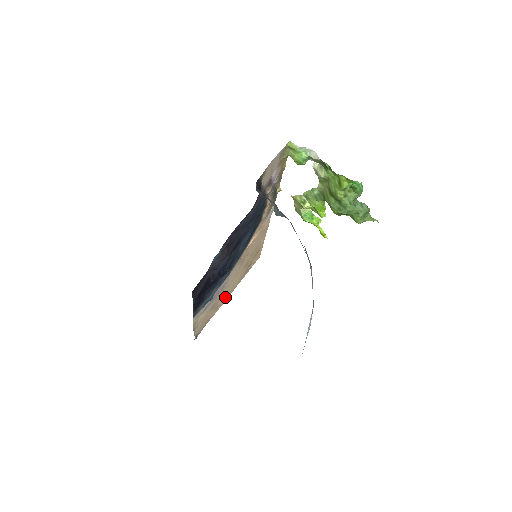
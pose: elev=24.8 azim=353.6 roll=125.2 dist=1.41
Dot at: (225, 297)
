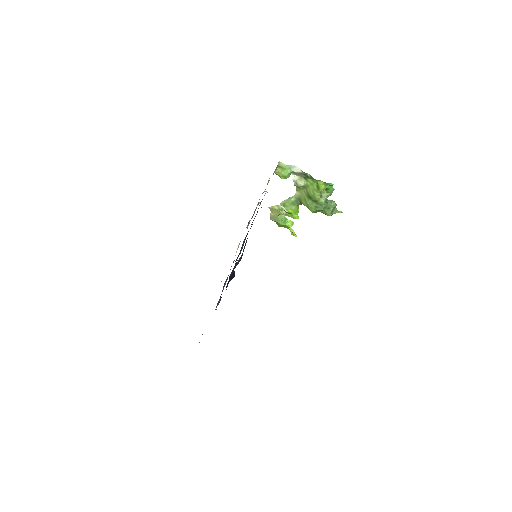
Dot at: occluded
